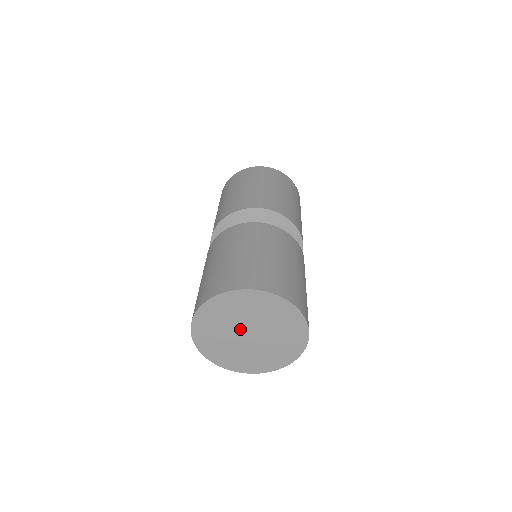
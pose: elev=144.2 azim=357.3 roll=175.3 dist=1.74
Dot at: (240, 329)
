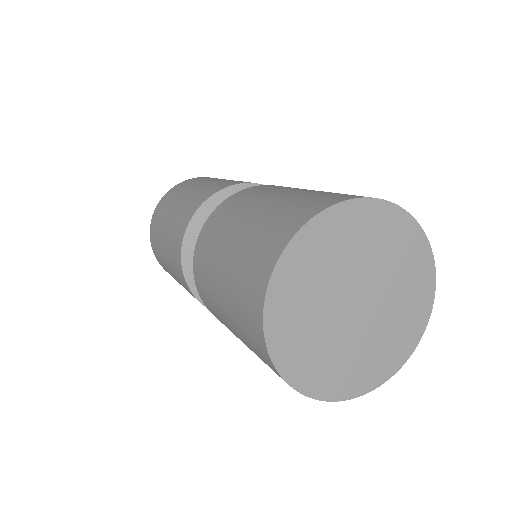
Dot at: (352, 285)
